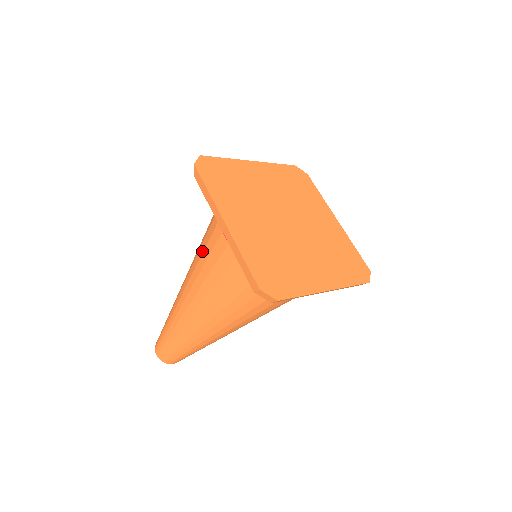
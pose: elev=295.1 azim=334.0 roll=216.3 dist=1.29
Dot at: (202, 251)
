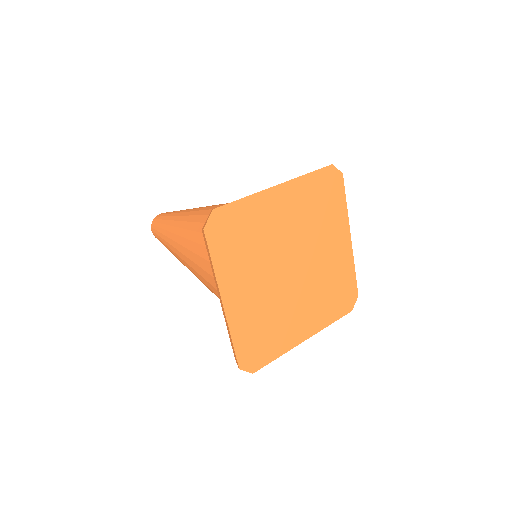
Dot at: (202, 255)
